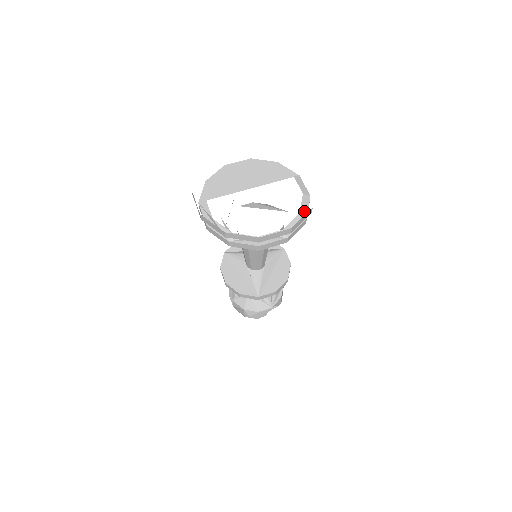
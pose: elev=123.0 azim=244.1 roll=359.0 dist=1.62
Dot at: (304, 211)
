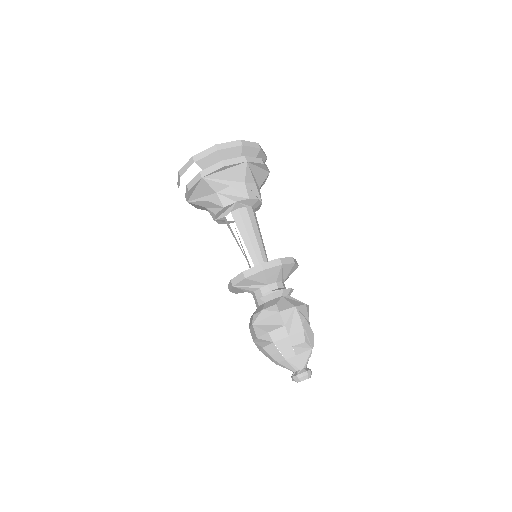
Dot at: occluded
